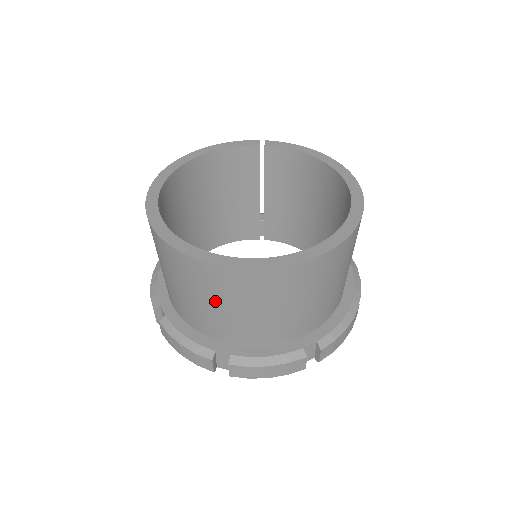
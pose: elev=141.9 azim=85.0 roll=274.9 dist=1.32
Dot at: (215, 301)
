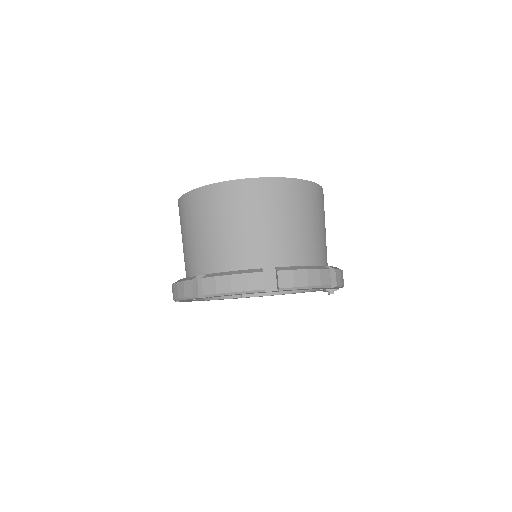
Dot at: (258, 217)
